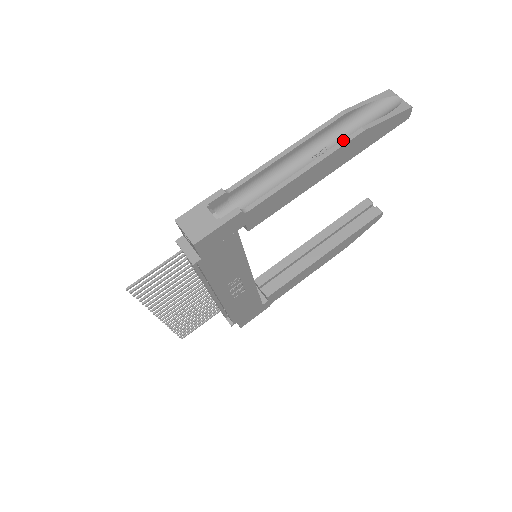
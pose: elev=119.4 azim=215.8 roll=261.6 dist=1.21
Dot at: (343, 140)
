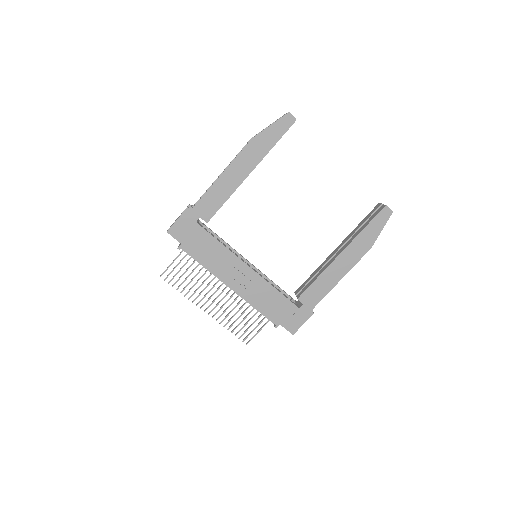
Dot at: (242, 150)
